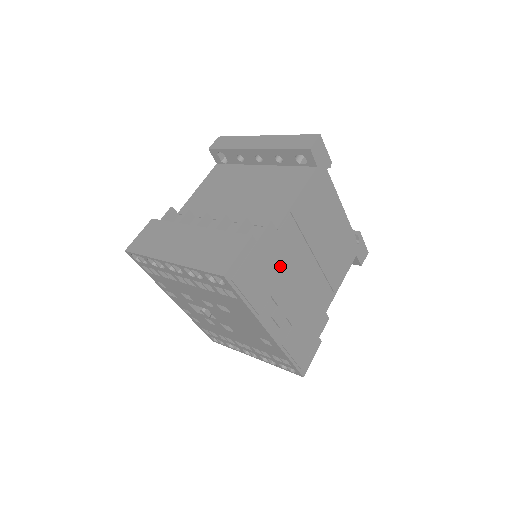
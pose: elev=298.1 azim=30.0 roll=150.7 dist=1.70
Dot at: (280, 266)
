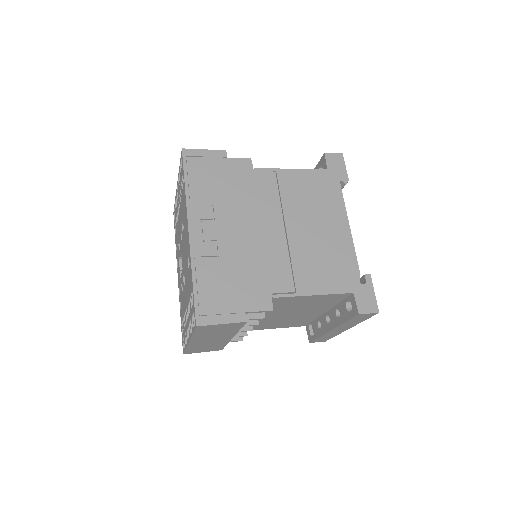
Dot at: (239, 195)
